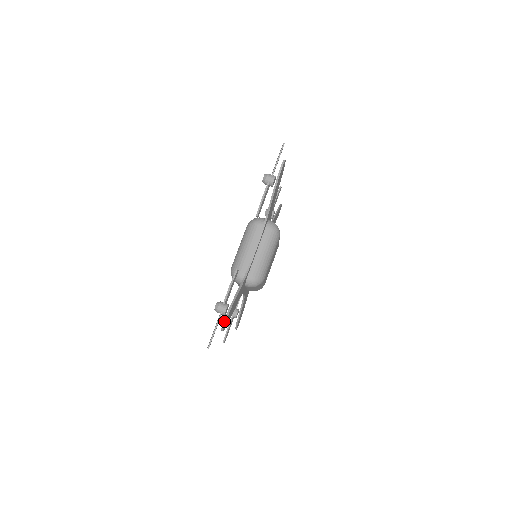
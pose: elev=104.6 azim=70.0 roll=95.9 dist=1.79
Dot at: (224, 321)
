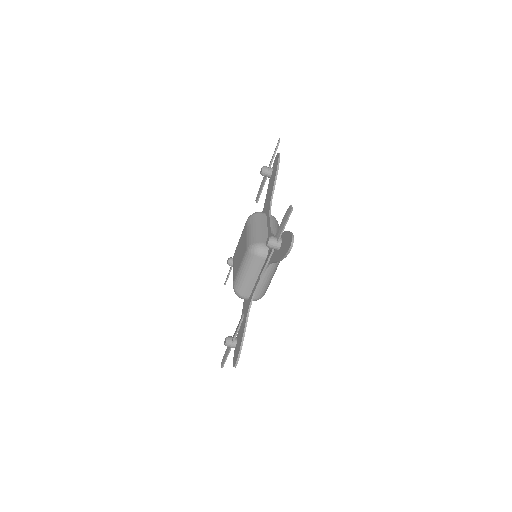
Dot at: (236, 365)
